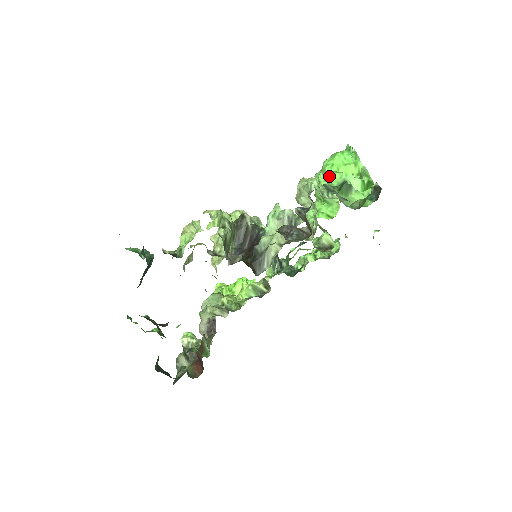
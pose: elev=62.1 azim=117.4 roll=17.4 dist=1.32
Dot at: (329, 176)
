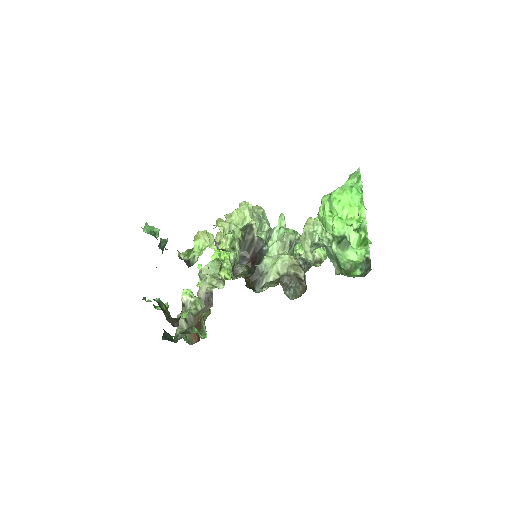
Dot at: (333, 222)
